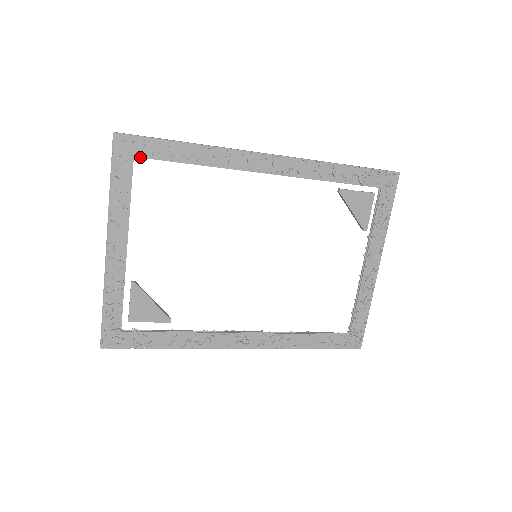
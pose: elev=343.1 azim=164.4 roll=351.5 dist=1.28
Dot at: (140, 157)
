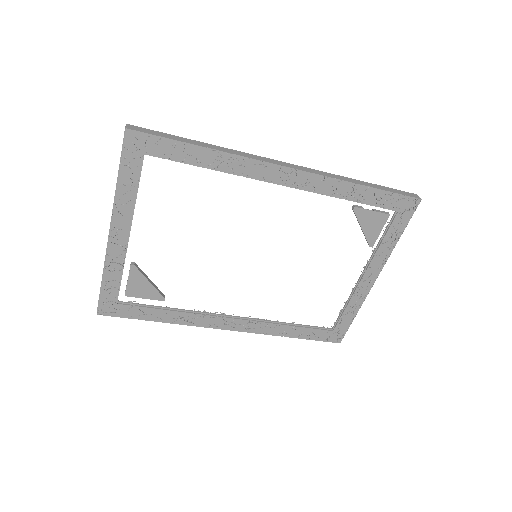
Dot at: (151, 155)
